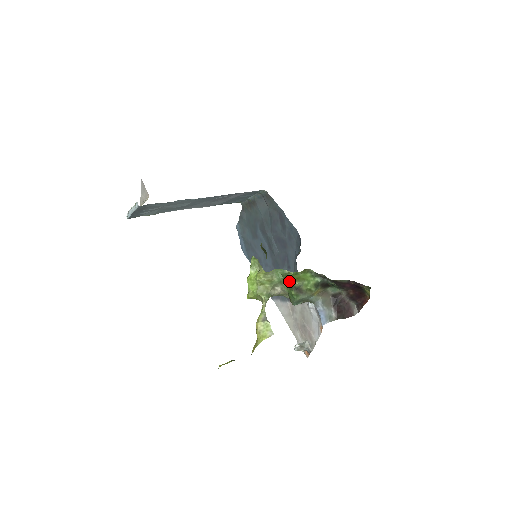
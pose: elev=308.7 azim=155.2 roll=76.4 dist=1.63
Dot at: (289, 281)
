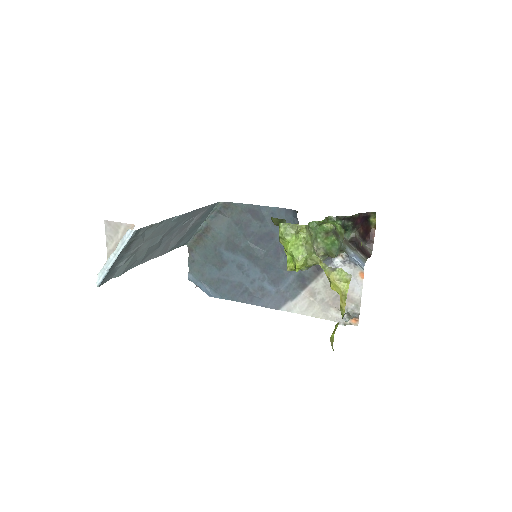
Dot at: (327, 226)
